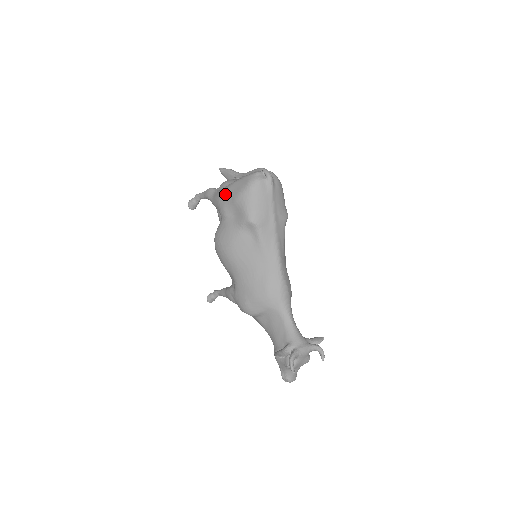
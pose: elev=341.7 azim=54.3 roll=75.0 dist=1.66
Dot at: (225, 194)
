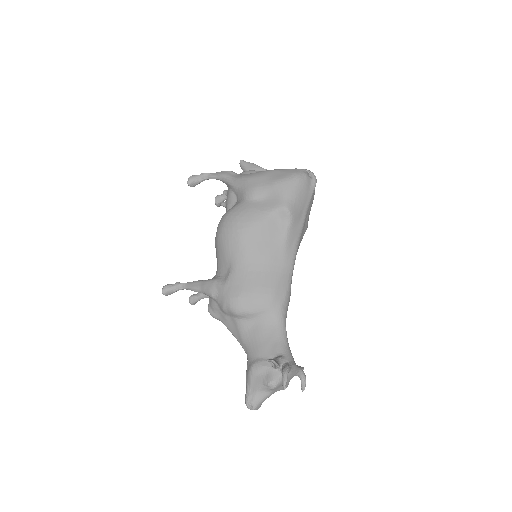
Dot at: (260, 176)
